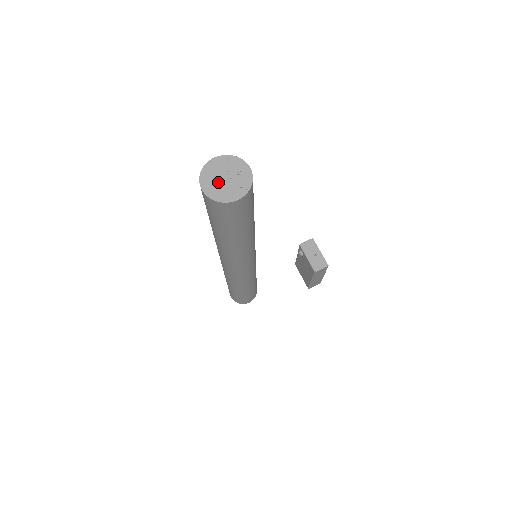
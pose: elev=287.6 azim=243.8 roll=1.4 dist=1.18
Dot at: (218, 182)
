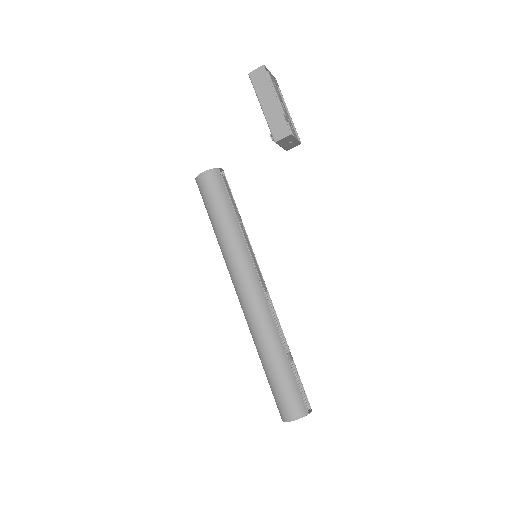
Dot at: occluded
